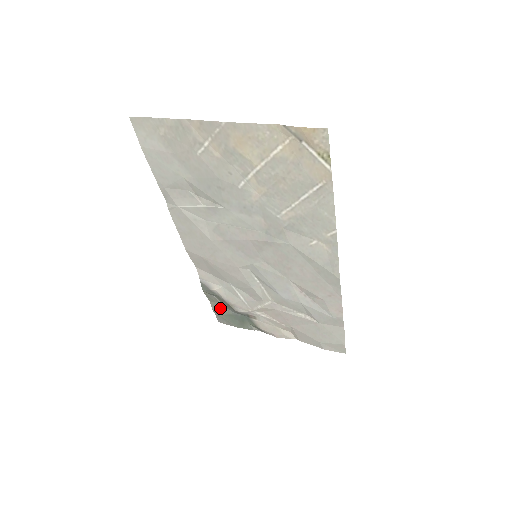
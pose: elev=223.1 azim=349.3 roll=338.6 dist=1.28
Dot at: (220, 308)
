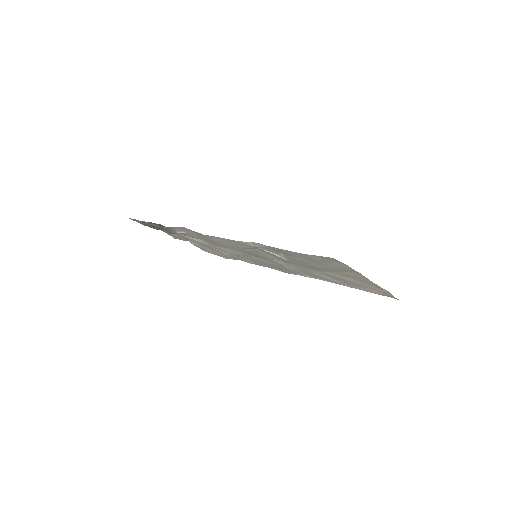
Dot at: (151, 223)
